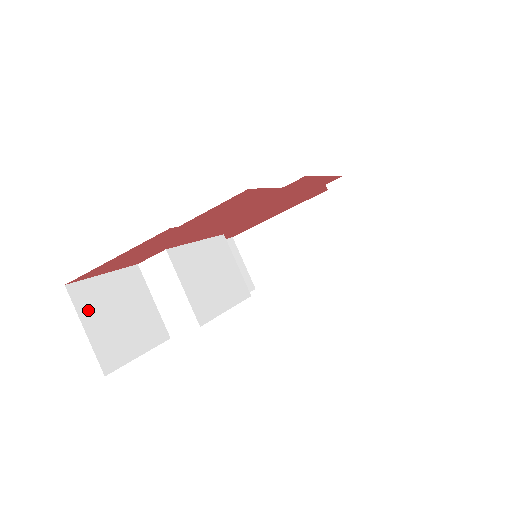
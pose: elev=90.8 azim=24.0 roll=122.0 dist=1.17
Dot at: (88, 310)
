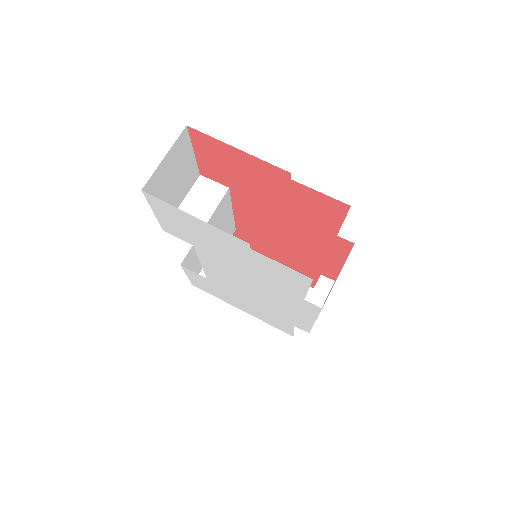
Dot at: (175, 152)
